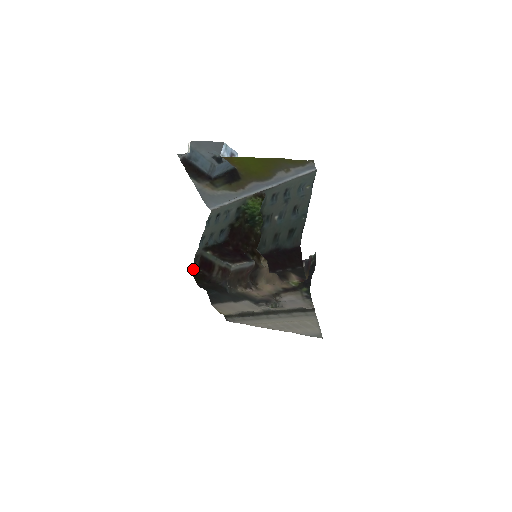
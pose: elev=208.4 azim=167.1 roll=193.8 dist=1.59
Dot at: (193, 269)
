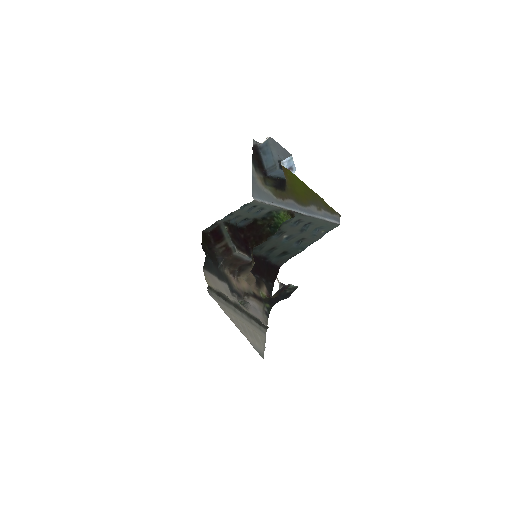
Dot at: (205, 230)
